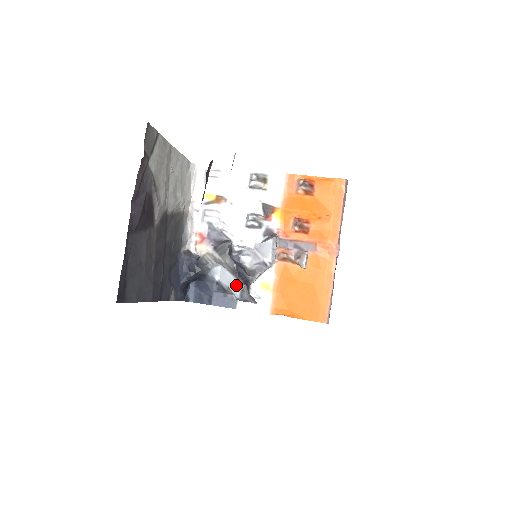
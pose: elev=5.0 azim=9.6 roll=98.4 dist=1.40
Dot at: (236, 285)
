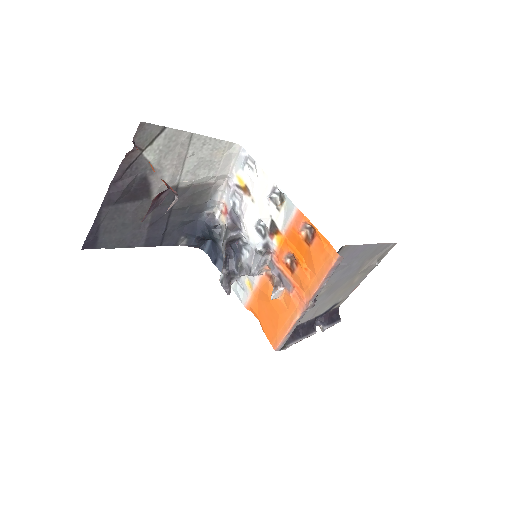
Dot at: (222, 270)
